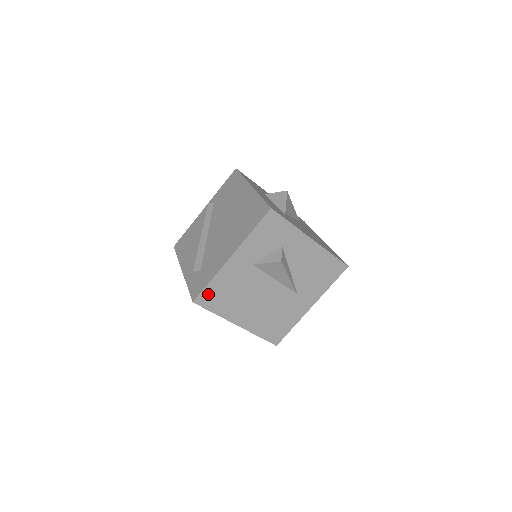
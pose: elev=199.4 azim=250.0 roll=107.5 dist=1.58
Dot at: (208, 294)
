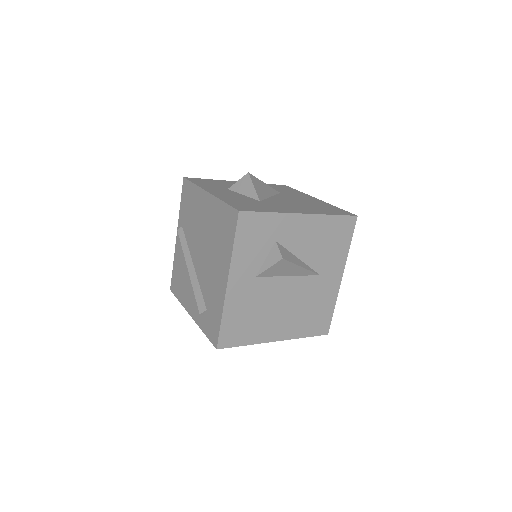
Dot at: (227, 332)
